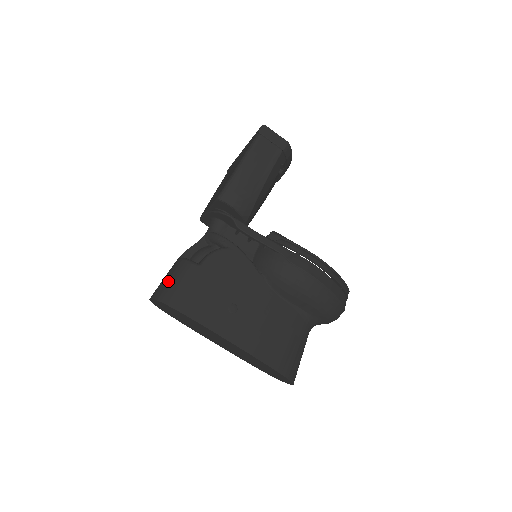
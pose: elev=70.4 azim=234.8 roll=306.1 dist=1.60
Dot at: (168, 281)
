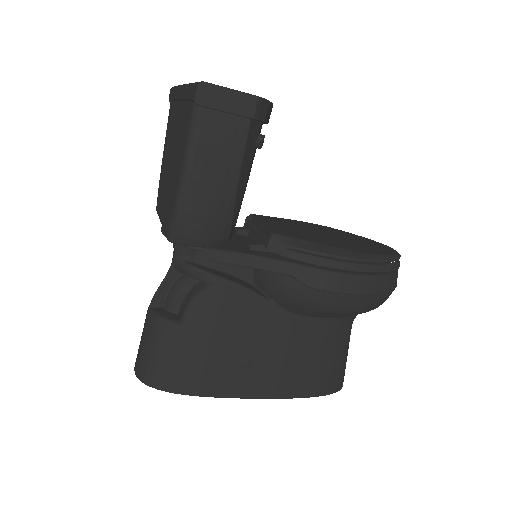
Dot at: (147, 355)
